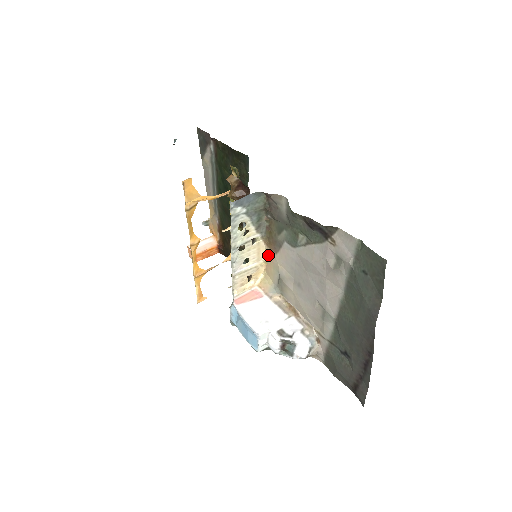
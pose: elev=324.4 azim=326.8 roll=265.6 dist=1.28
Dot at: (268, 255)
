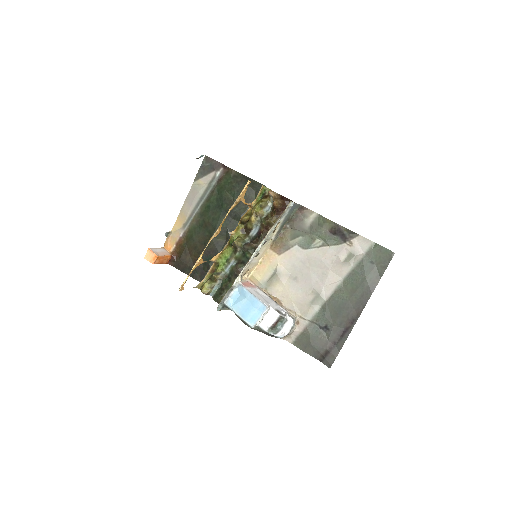
Dot at: (267, 257)
